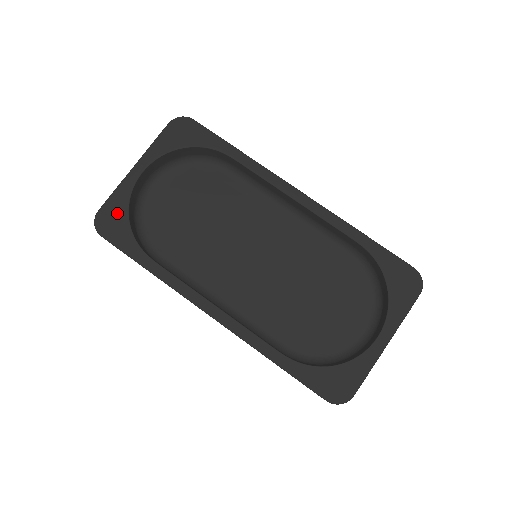
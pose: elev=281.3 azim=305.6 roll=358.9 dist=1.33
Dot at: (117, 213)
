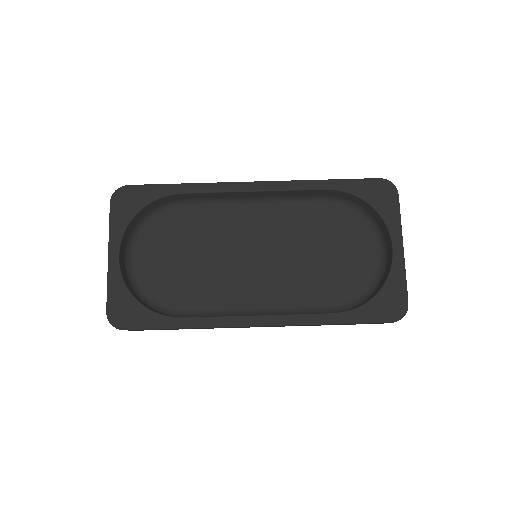
Dot at: (123, 302)
